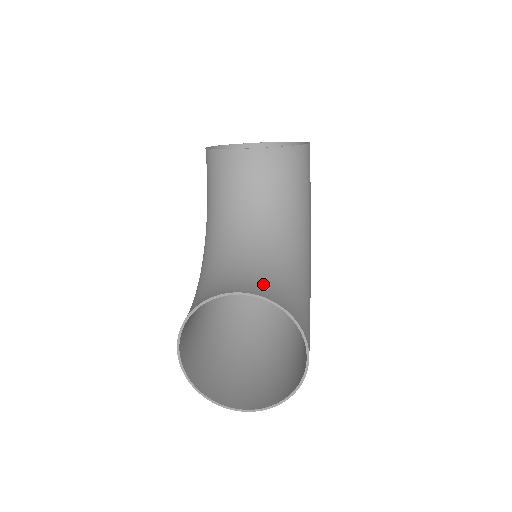
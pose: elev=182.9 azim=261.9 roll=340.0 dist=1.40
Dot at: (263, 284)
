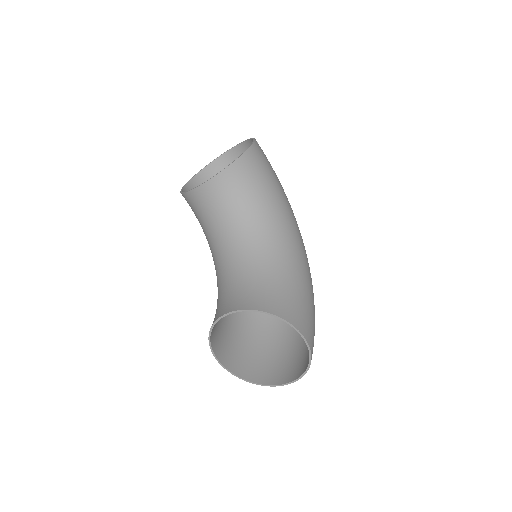
Dot at: (247, 295)
